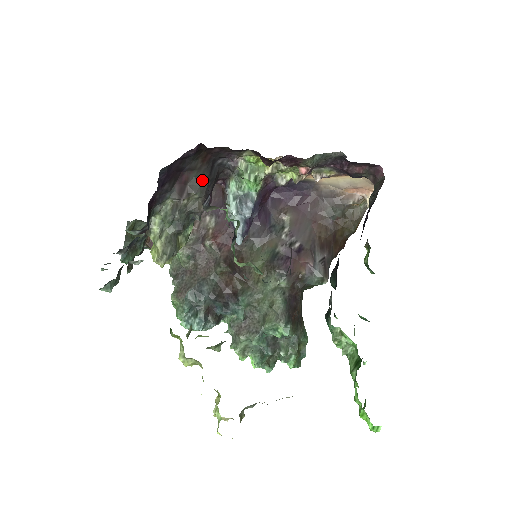
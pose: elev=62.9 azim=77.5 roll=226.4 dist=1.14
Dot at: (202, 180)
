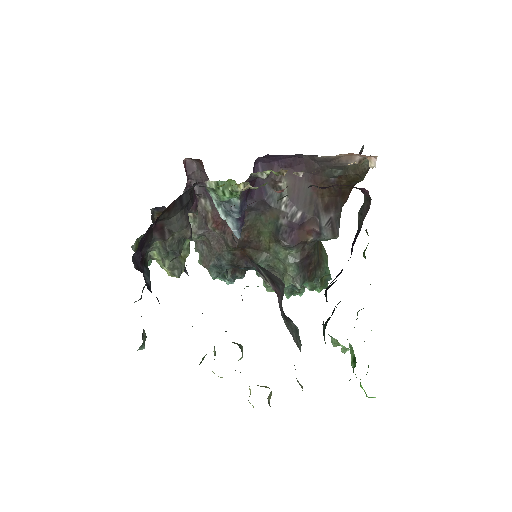
Dot at: (177, 217)
